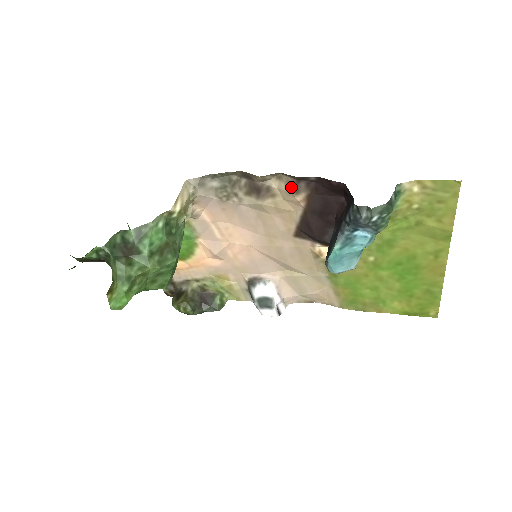
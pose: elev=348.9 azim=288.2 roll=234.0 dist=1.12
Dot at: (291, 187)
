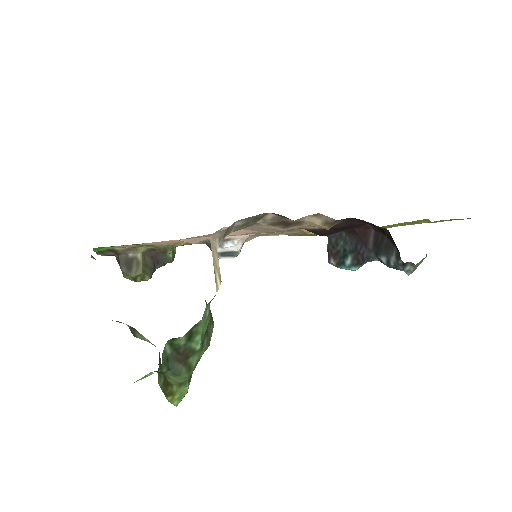
Dot at: (328, 225)
